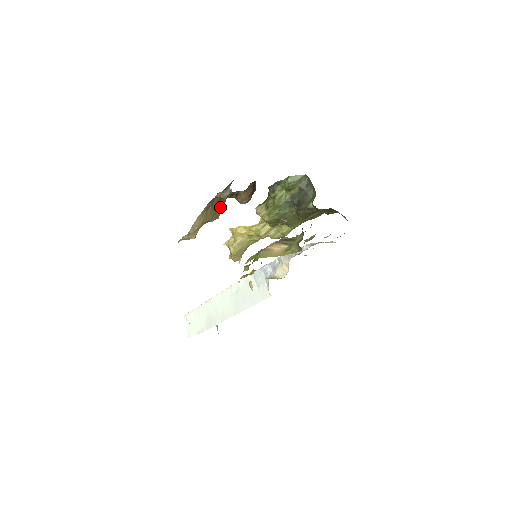
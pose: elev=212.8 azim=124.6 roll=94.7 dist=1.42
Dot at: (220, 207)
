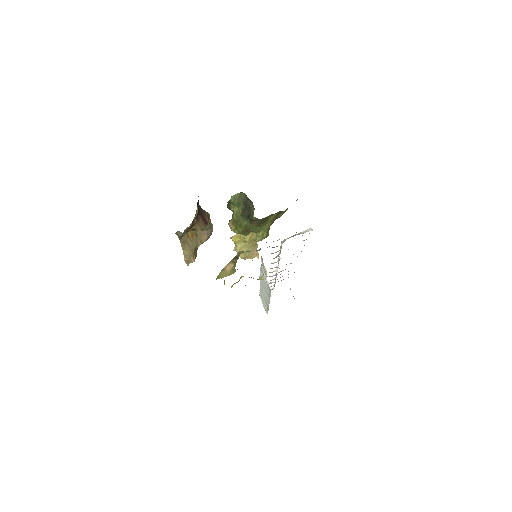
Dot at: (203, 232)
